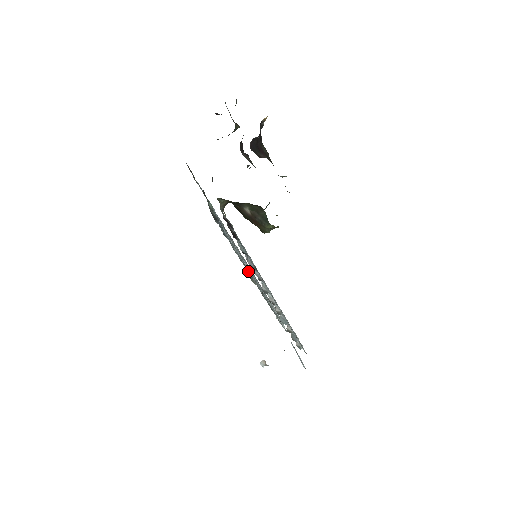
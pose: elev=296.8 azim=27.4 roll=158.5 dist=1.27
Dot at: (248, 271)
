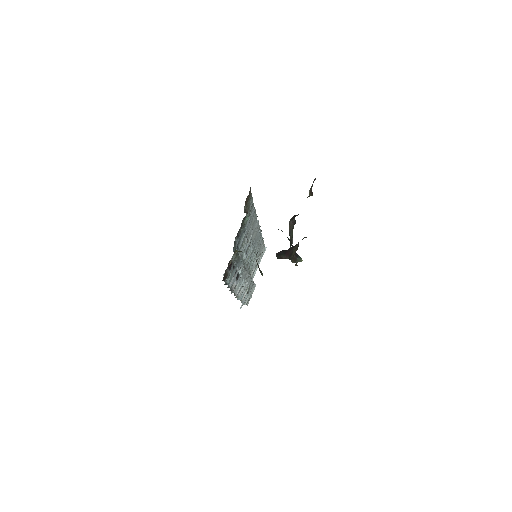
Dot at: (246, 254)
